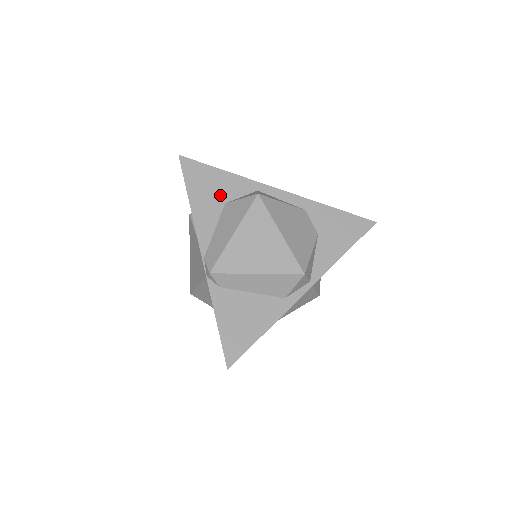
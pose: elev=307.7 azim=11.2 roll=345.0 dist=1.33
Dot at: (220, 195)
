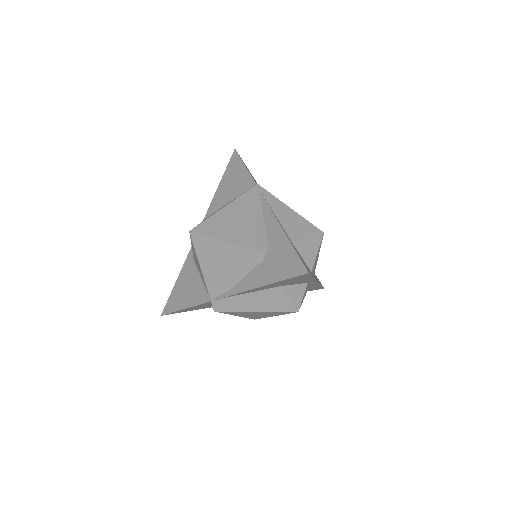
Dot at: (287, 284)
